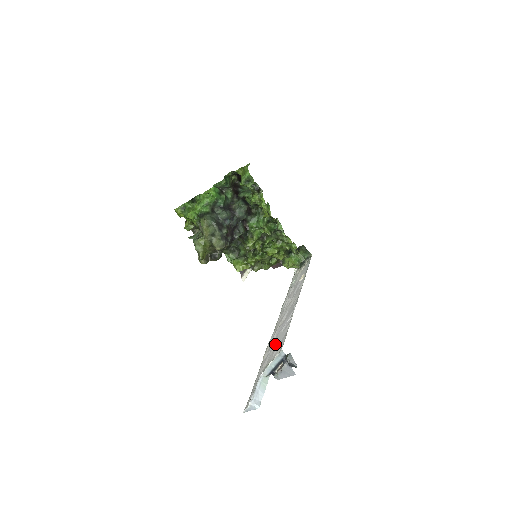
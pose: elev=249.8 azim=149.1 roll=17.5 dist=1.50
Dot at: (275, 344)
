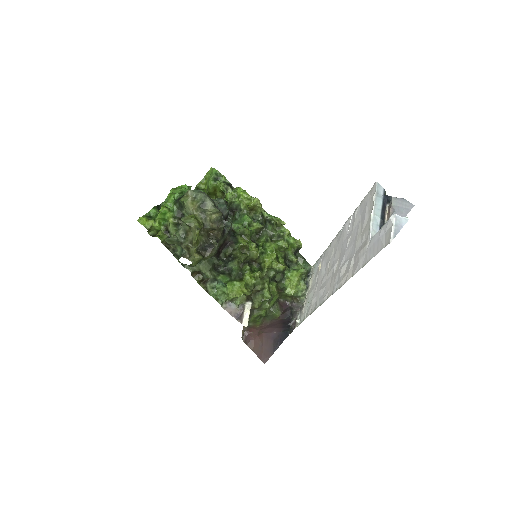
Dot at: (355, 239)
